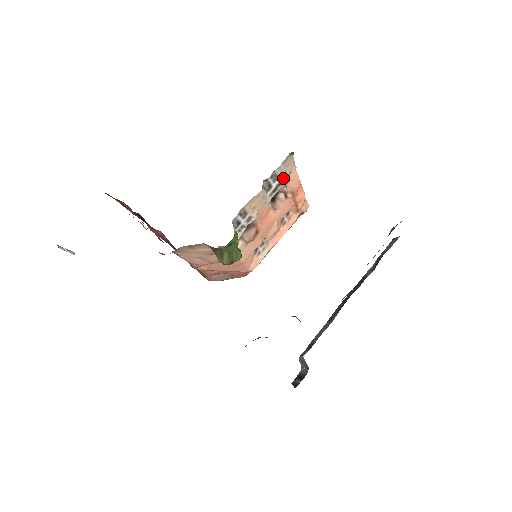
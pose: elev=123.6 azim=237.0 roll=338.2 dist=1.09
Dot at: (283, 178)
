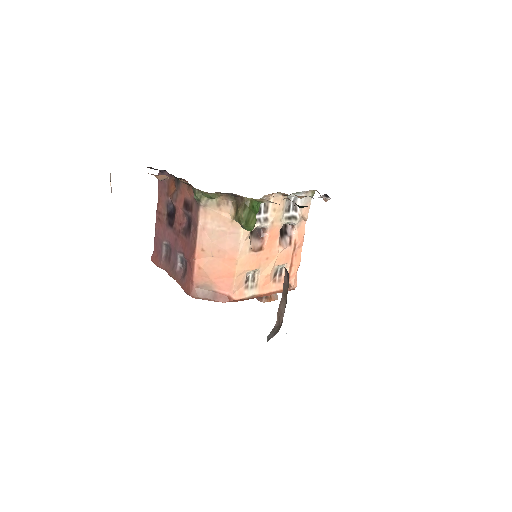
Dot at: (298, 214)
